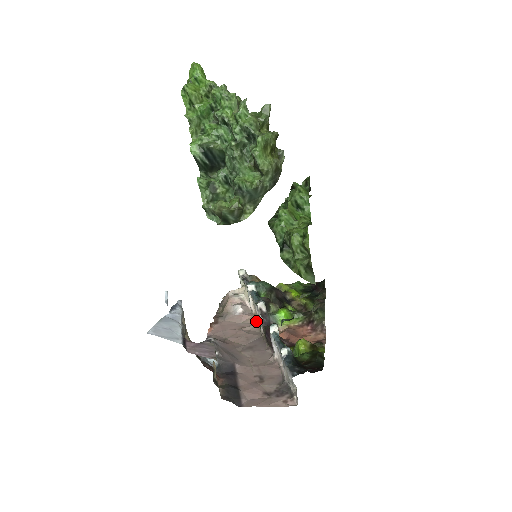
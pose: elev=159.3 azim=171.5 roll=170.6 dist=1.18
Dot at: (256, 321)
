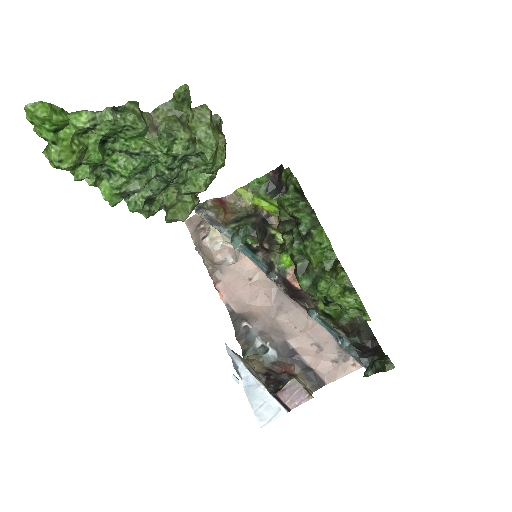
Dot at: (255, 265)
